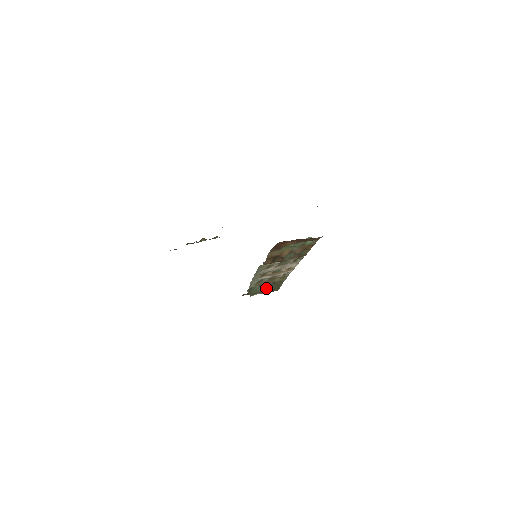
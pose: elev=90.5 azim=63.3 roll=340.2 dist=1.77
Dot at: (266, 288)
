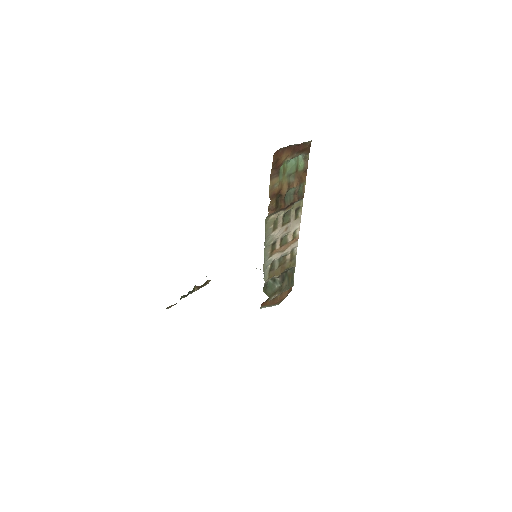
Dot at: (280, 282)
